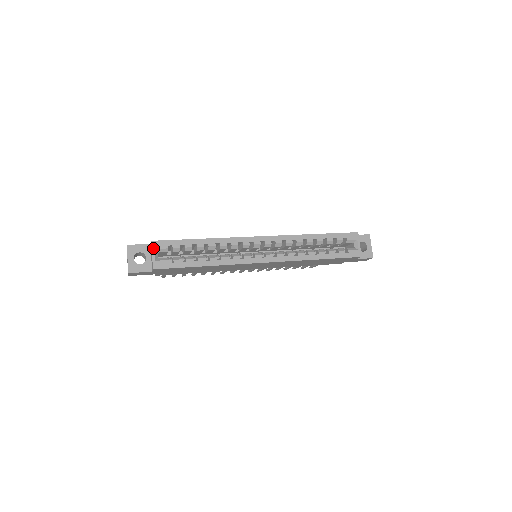
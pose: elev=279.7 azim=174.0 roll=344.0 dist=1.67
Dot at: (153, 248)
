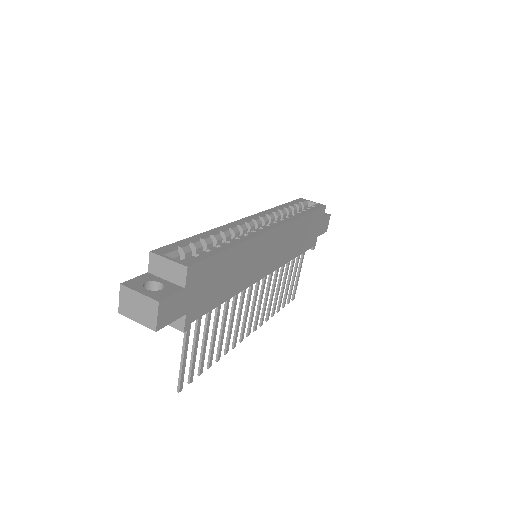
Dot at: (161, 255)
